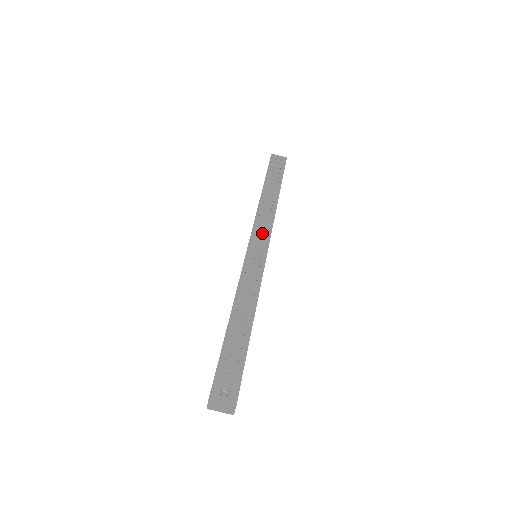
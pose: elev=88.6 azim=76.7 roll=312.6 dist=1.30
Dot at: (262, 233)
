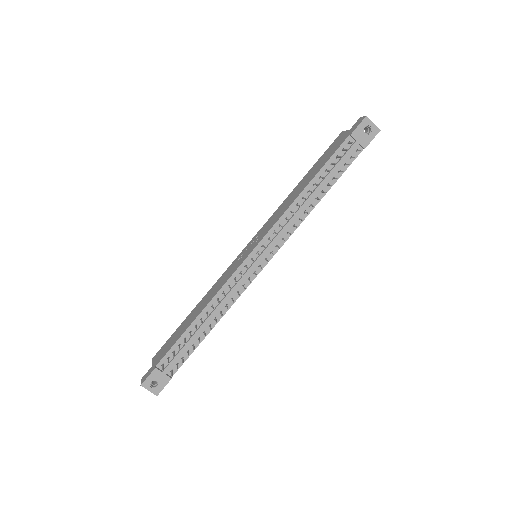
Dot at: (271, 246)
